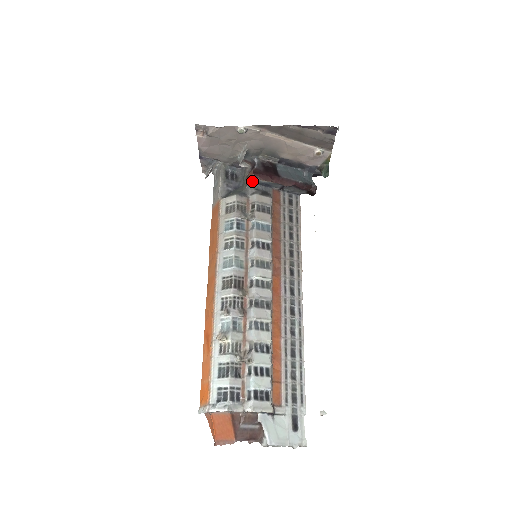
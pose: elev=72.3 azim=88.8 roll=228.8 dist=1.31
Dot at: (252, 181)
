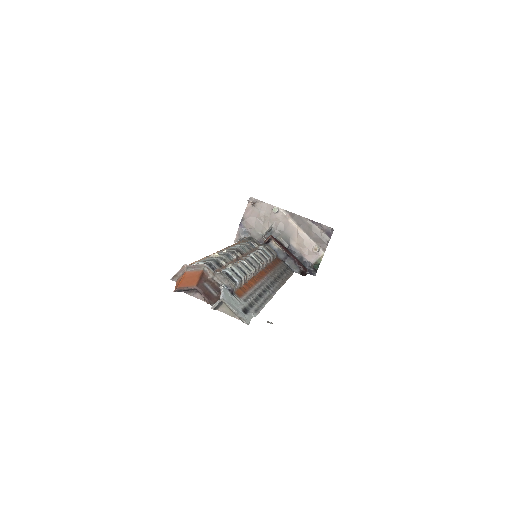
Dot at: (267, 244)
